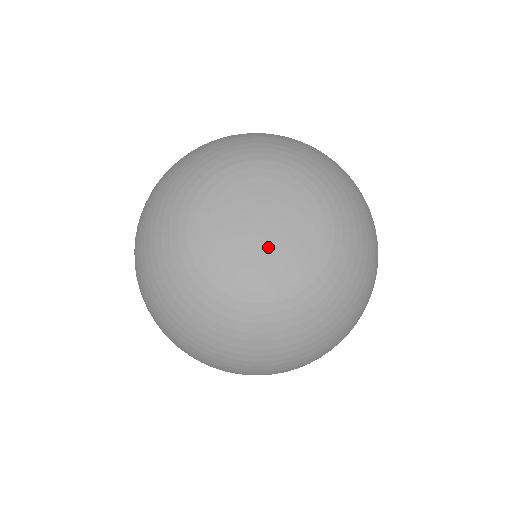
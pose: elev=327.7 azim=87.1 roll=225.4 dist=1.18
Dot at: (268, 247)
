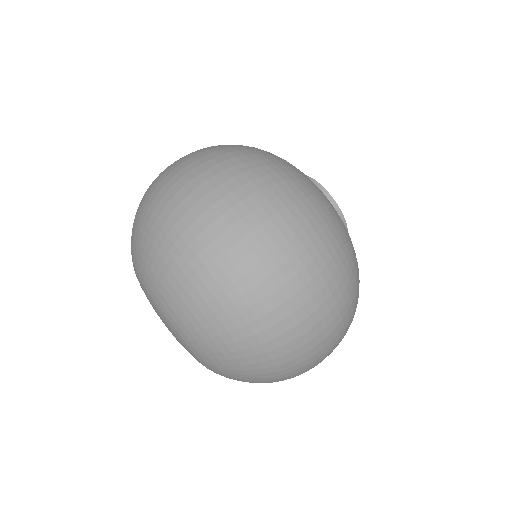
Dot at: occluded
